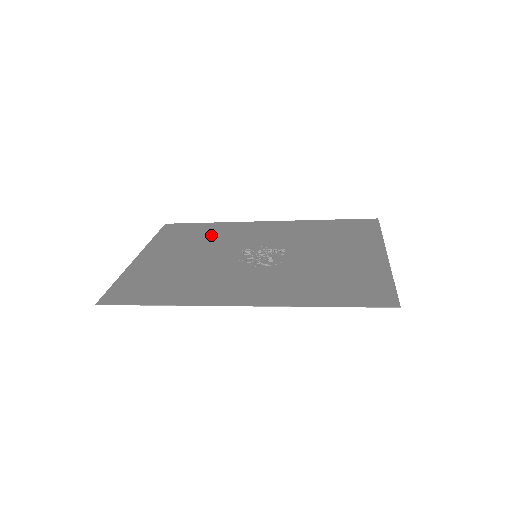
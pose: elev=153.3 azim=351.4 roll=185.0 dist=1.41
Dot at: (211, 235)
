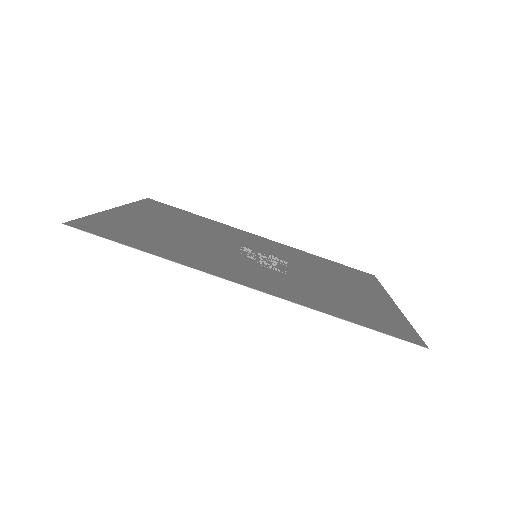
Dot at: (202, 224)
